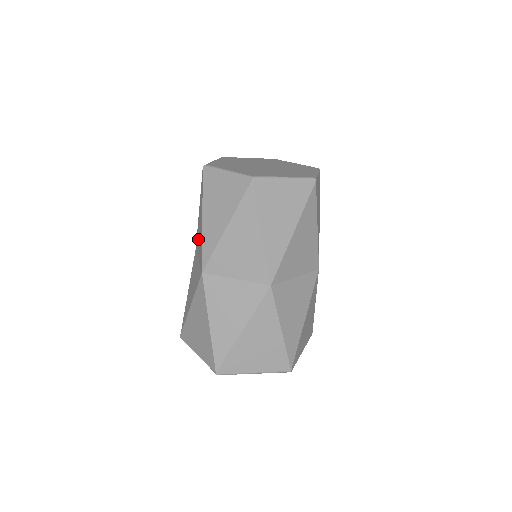
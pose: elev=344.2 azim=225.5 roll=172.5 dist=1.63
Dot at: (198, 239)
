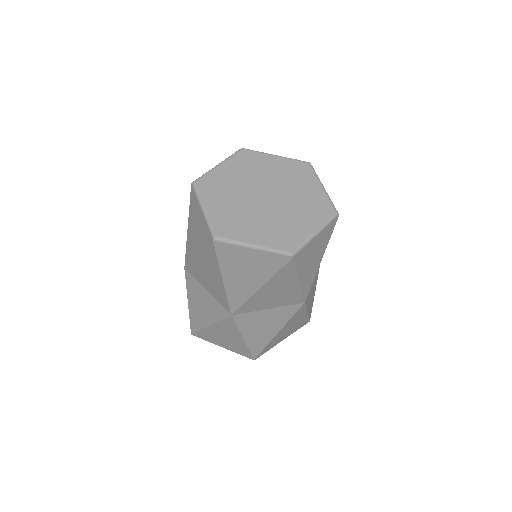
Dot at: occluded
